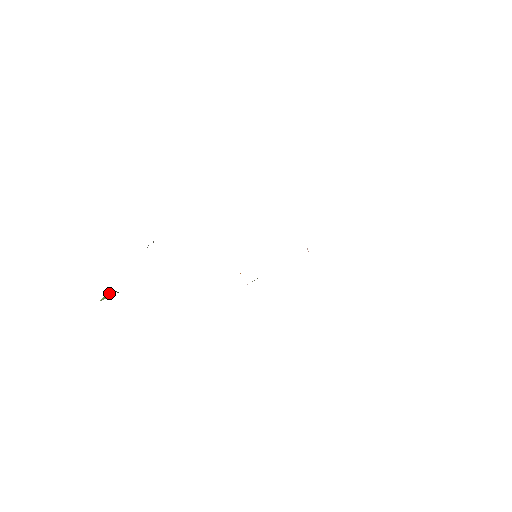
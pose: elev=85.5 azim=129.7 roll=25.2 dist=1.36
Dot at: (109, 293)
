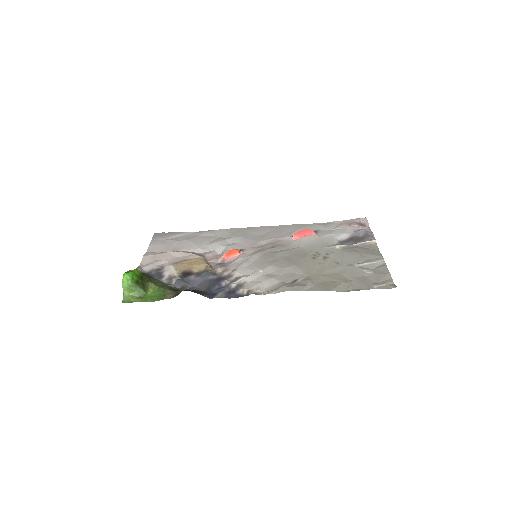
Dot at: (131, 286)
